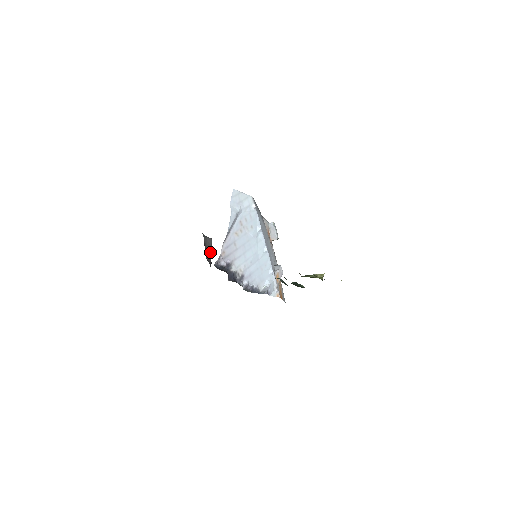
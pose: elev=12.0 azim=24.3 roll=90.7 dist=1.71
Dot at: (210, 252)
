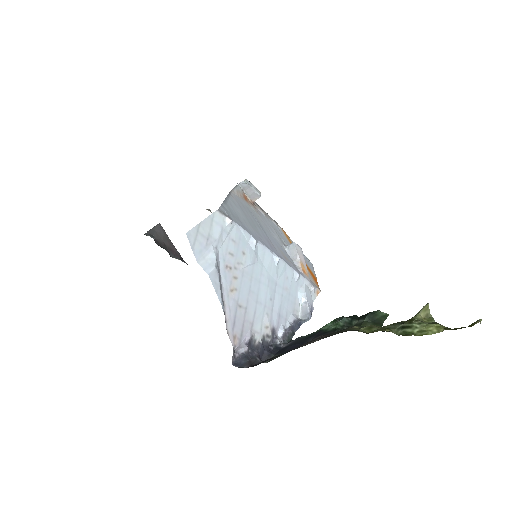
Dot at: (169, 242)
